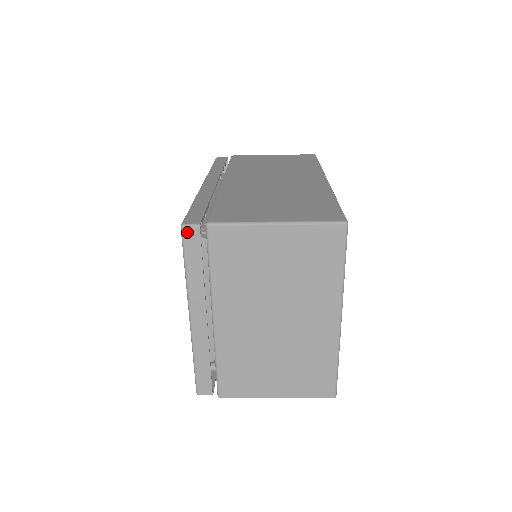
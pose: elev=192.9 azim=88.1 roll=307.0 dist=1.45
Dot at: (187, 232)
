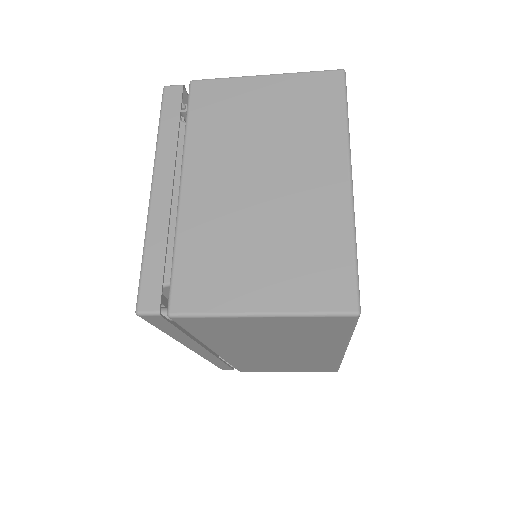
Dot at: (169, 91)
